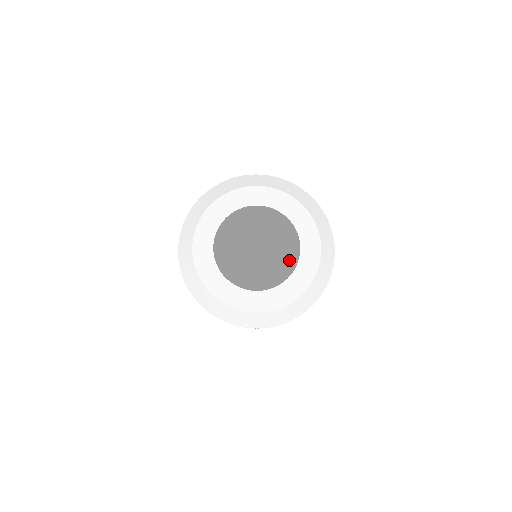
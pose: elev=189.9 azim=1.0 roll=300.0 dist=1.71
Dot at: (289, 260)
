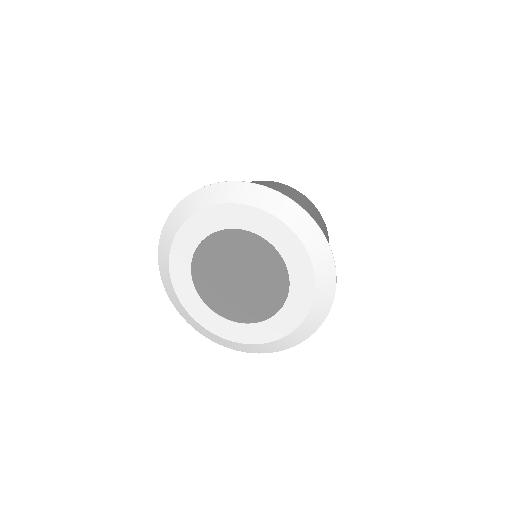
Dot at: (277, 292)
